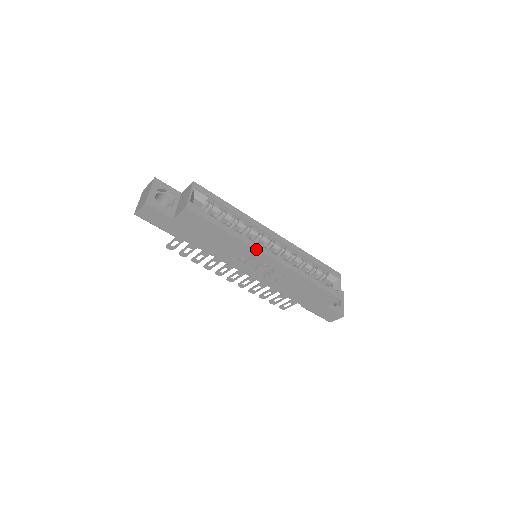
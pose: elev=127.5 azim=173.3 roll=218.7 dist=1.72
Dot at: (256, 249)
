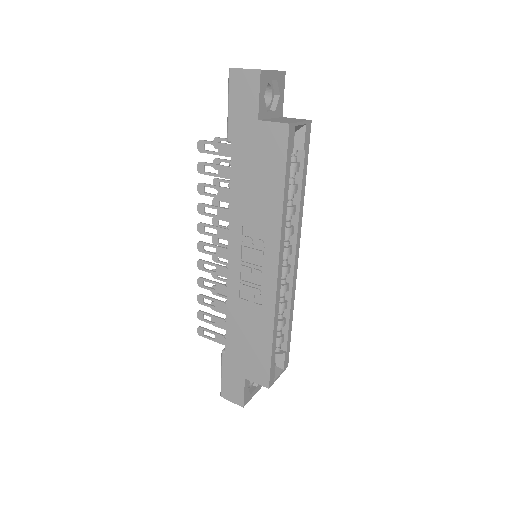
Dot at: (279, 247)
